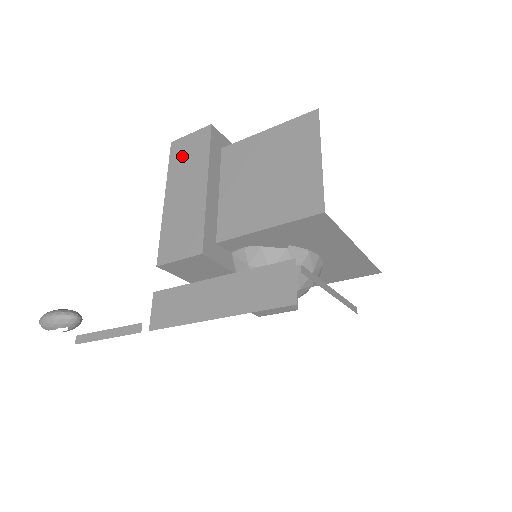
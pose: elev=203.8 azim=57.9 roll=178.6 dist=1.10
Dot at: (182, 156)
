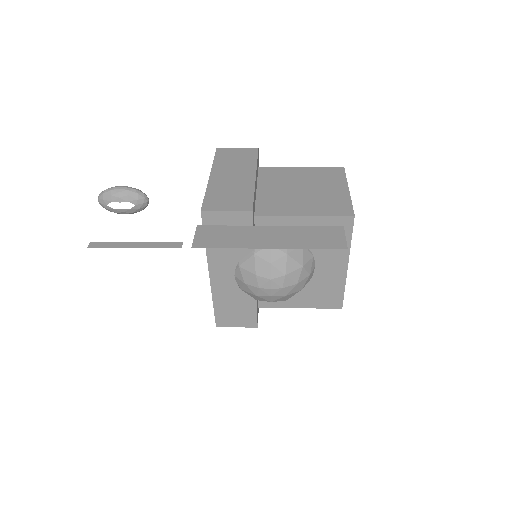
Dot at: (229, 157)
